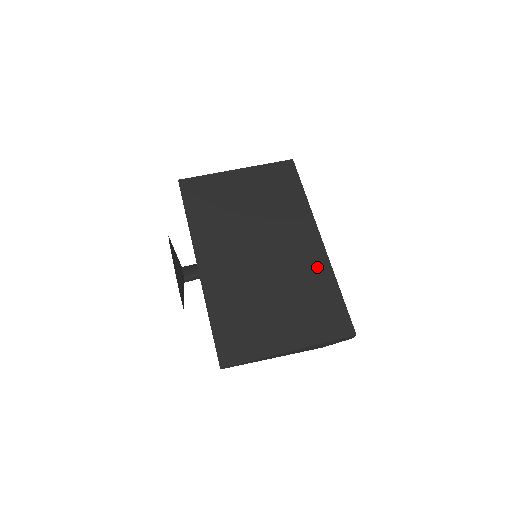
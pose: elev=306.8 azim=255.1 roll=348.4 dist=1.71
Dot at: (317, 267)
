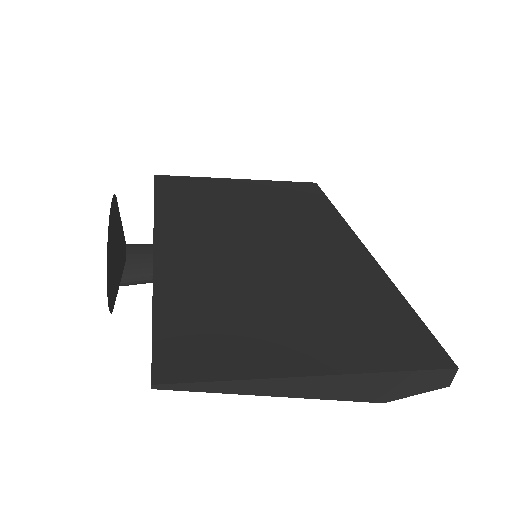
Dot at: (362, 272)
